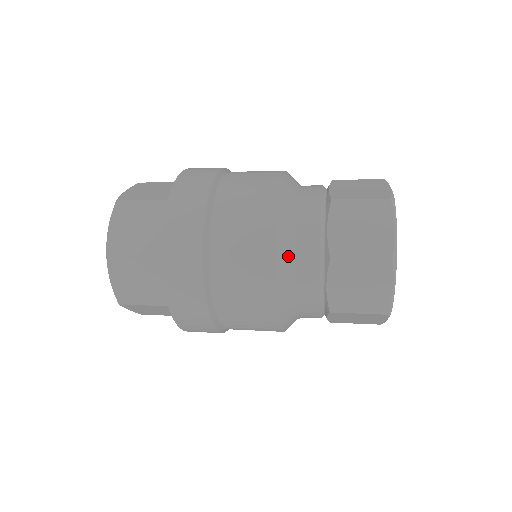
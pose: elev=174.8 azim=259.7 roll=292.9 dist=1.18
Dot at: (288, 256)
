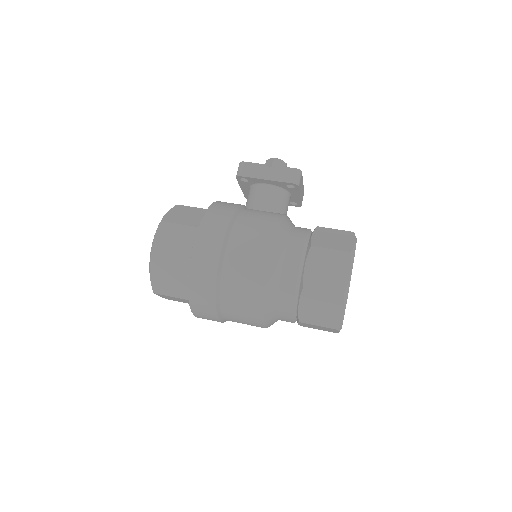
Dot at: occluded
